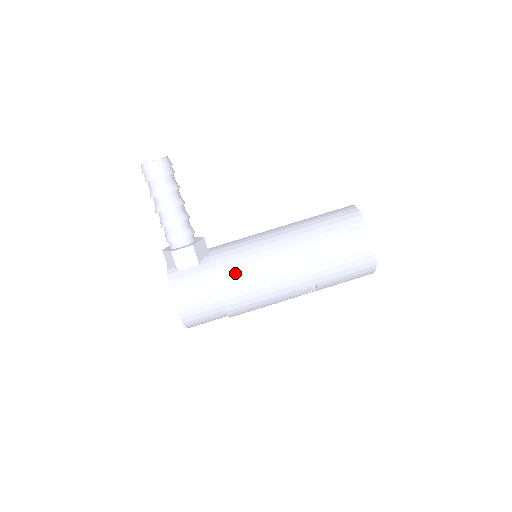
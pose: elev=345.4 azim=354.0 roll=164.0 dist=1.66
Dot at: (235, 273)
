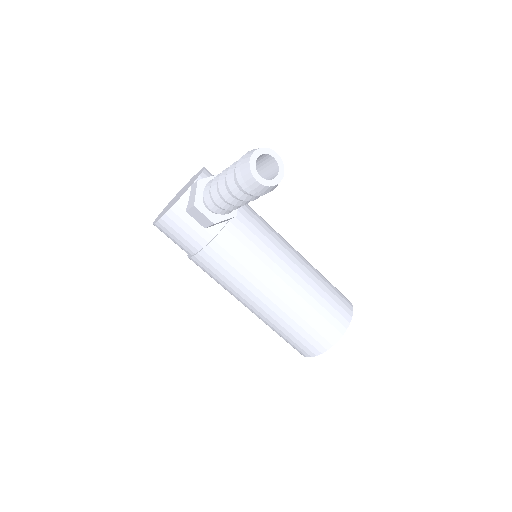
Dot at: (216, 267)
